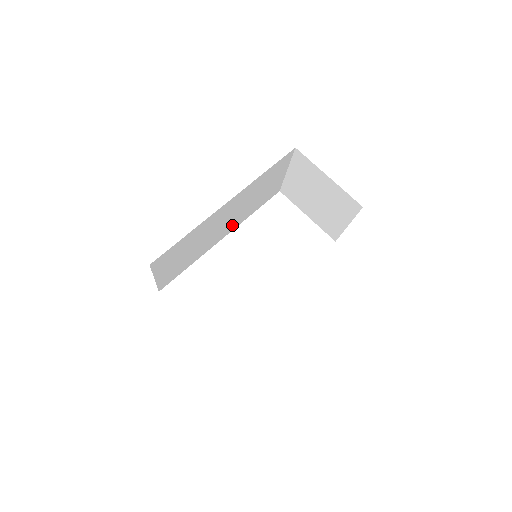
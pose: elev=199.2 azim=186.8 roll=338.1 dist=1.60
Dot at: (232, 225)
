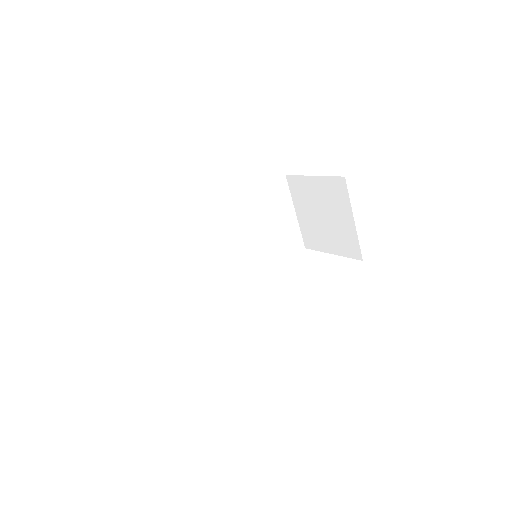
Dot at: (250, 266)
